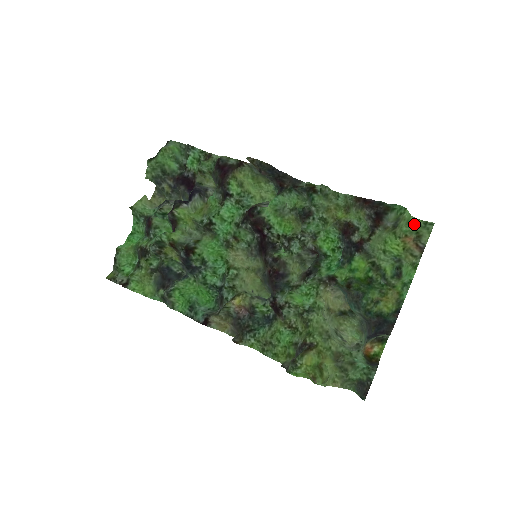
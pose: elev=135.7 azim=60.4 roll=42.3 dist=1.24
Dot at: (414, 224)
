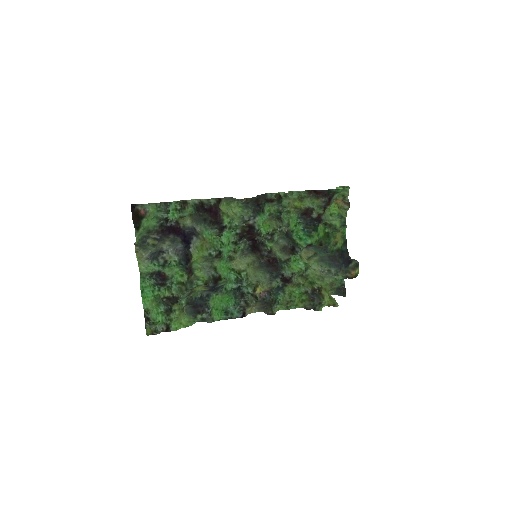
Dot at: occluded
